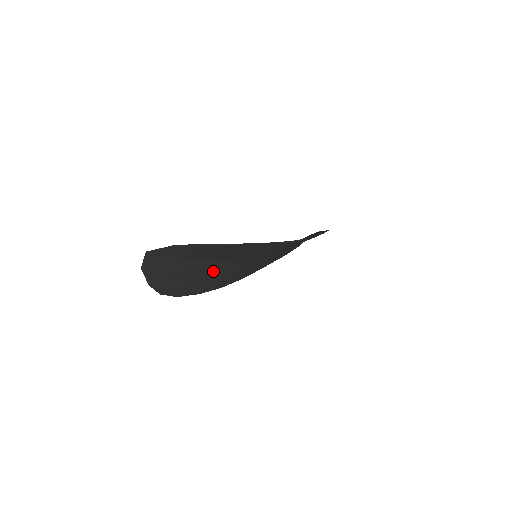
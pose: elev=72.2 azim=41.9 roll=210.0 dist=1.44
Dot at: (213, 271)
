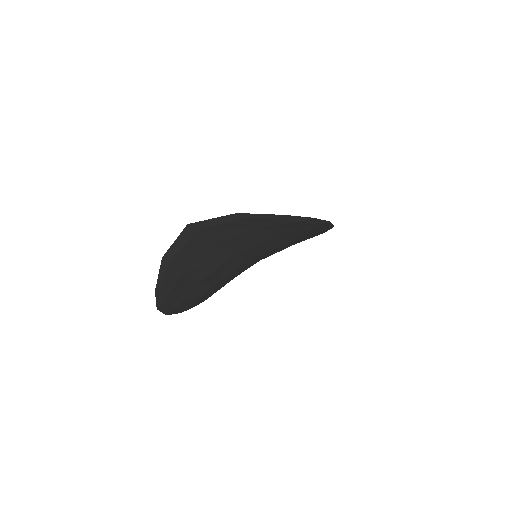
Dot at: (222, 273)
